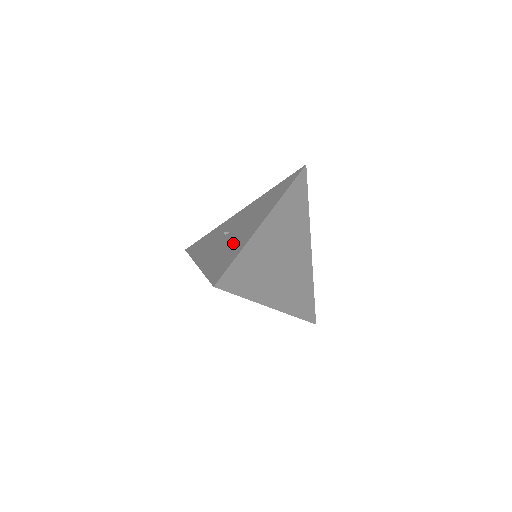
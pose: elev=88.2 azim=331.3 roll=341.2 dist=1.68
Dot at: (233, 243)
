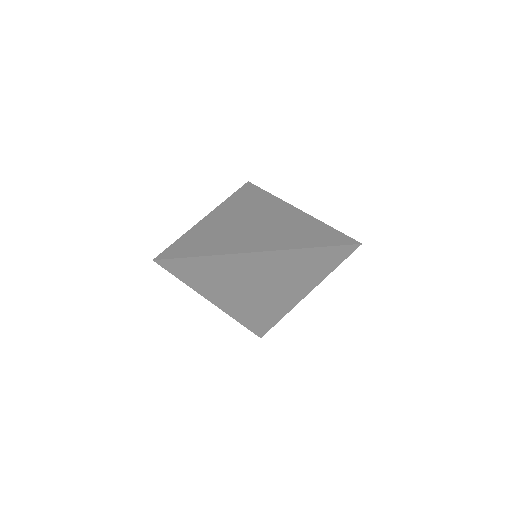
Dot at: occluded
